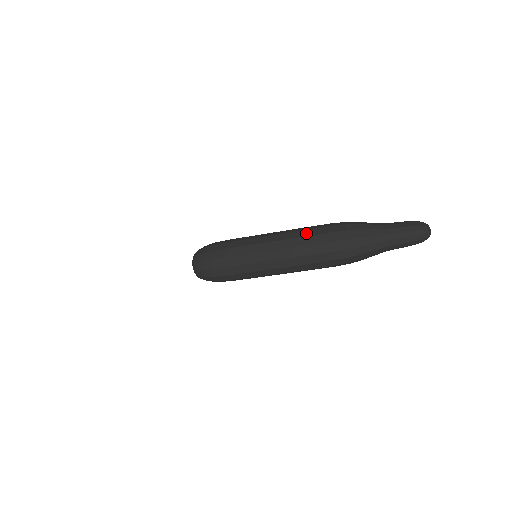
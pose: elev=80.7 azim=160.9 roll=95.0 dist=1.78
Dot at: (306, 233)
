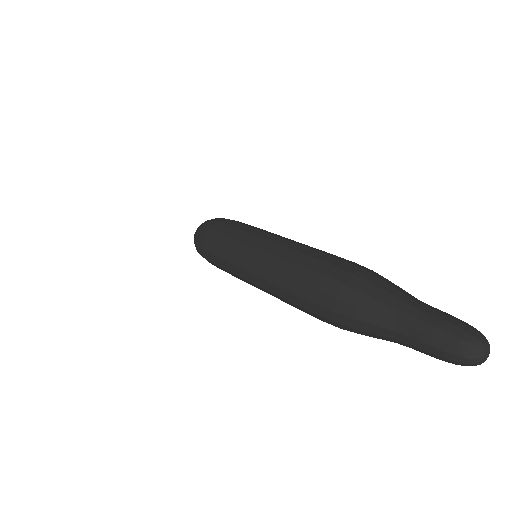
Dot at: (320, 250)
